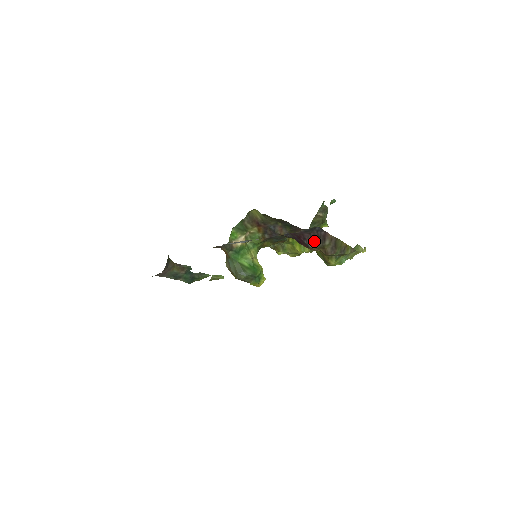
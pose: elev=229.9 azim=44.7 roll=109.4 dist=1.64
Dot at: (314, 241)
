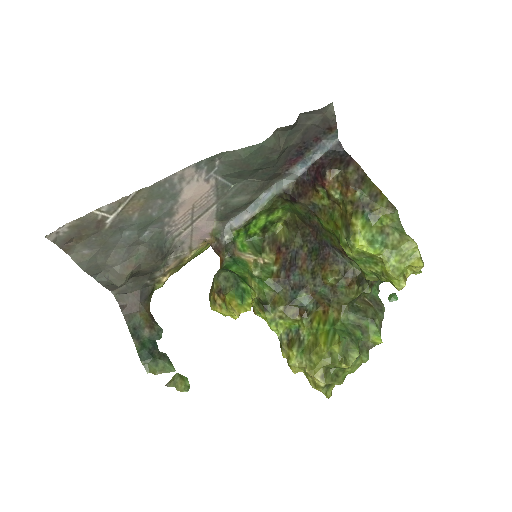
Dot at: (334, 165)
